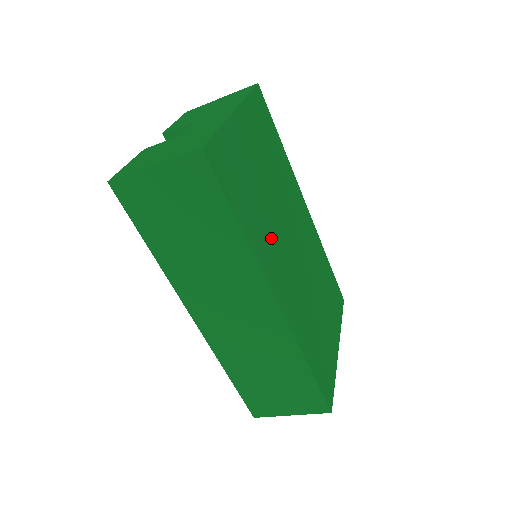
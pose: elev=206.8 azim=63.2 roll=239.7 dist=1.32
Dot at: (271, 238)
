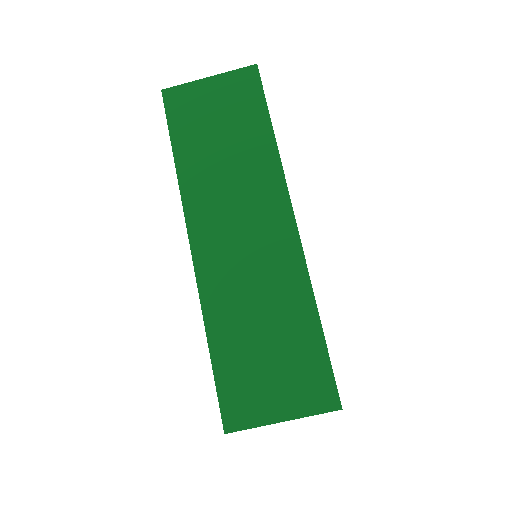
Dot at: occluded
